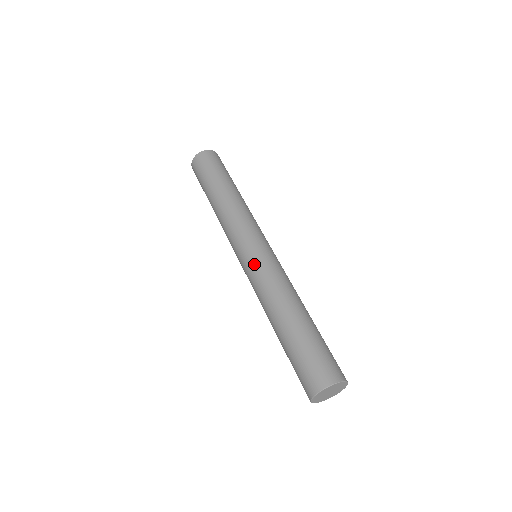
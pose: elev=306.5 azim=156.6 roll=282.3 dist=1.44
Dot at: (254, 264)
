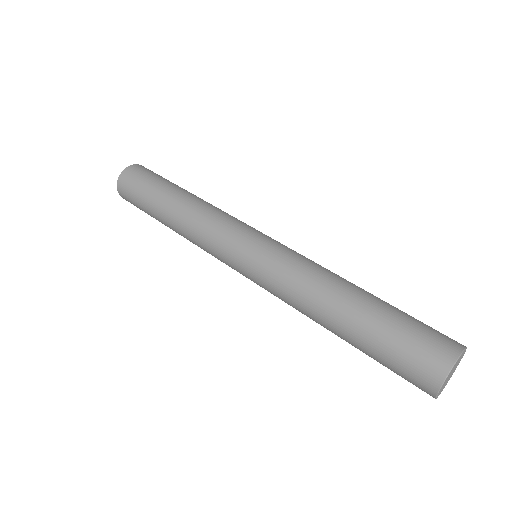
Dot at: (261, 268)
